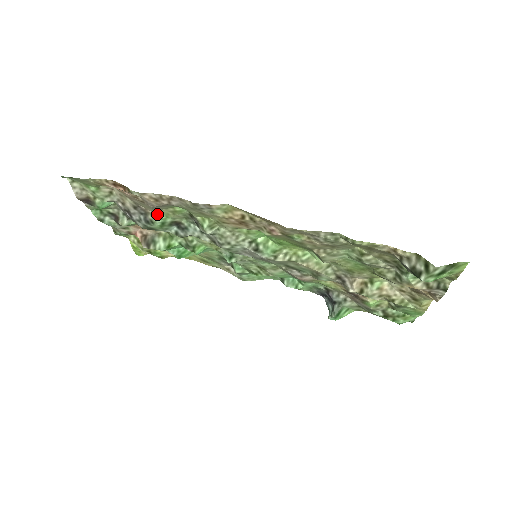
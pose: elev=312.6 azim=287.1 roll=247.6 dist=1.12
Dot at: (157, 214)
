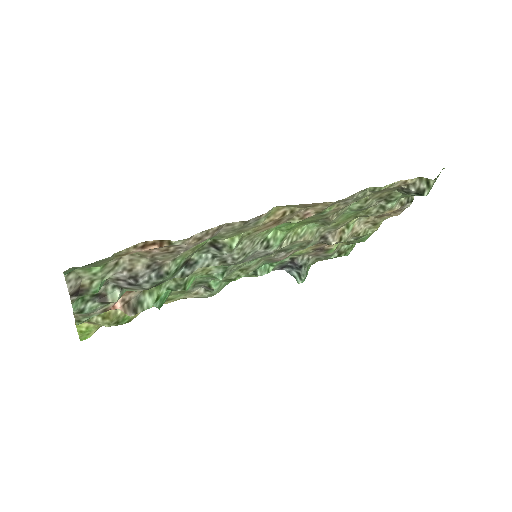
Dot at: (173, 261)
